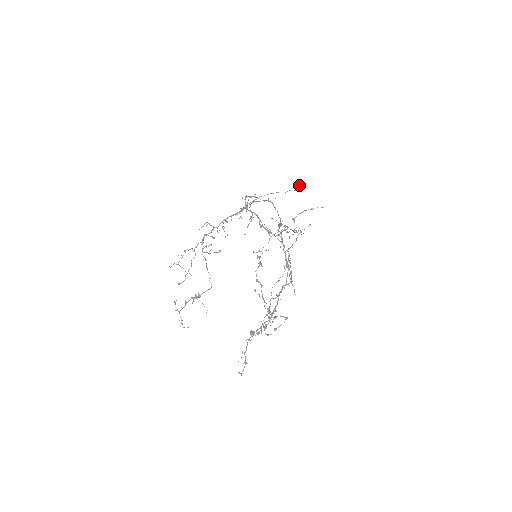
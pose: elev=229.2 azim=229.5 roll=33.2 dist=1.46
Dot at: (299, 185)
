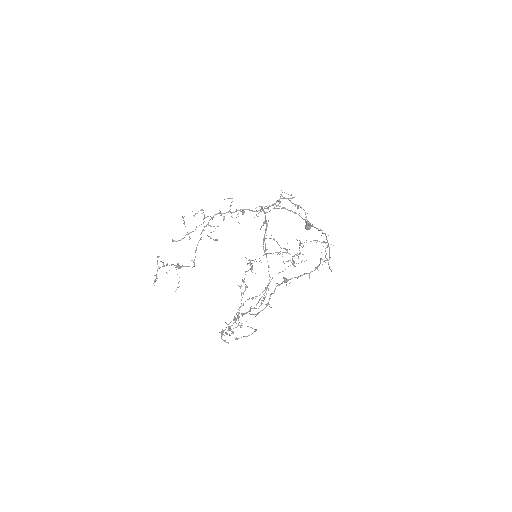
Dot at: (310, 223)
